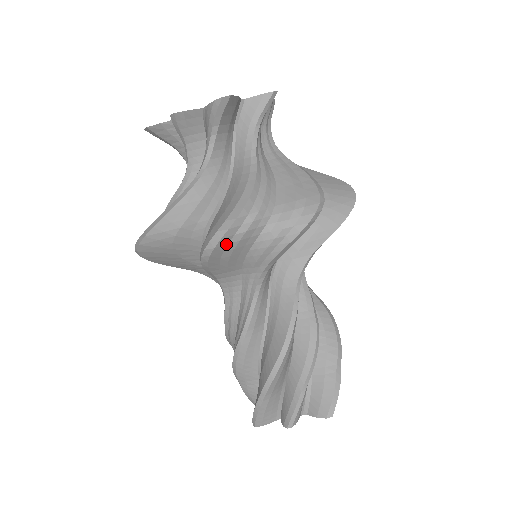
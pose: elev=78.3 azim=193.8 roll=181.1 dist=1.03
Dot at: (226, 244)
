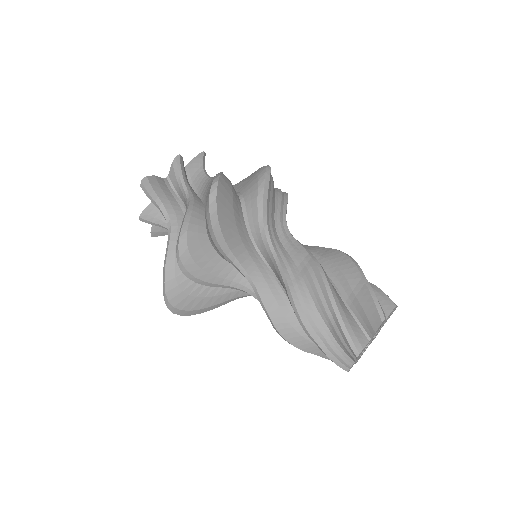
Dot at: (271, 175)
